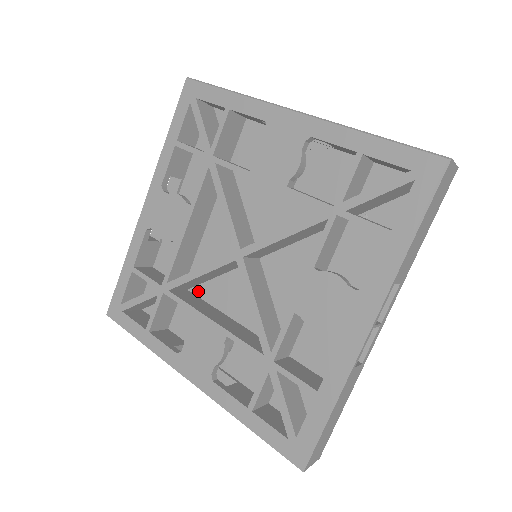
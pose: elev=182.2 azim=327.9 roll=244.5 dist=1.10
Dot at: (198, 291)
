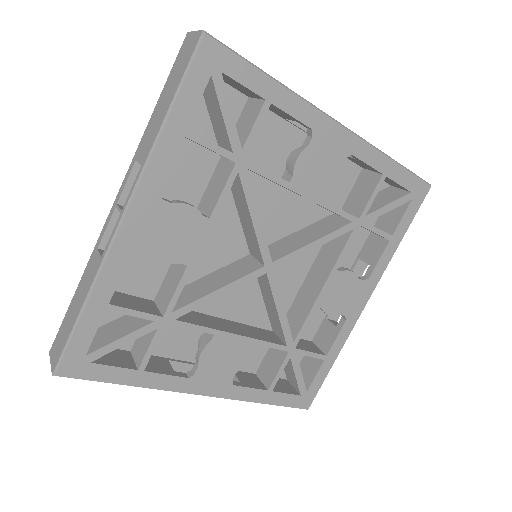
Dot at: occluded
